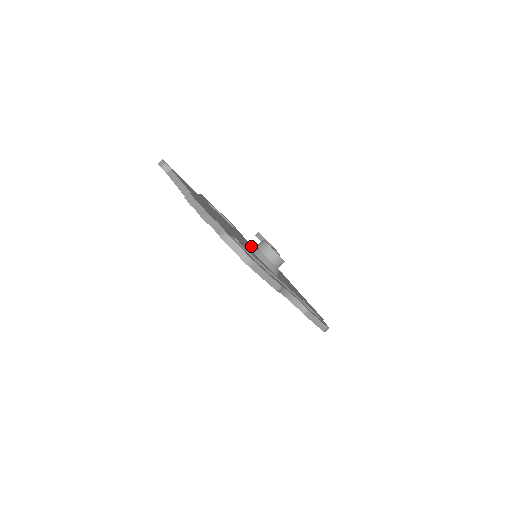
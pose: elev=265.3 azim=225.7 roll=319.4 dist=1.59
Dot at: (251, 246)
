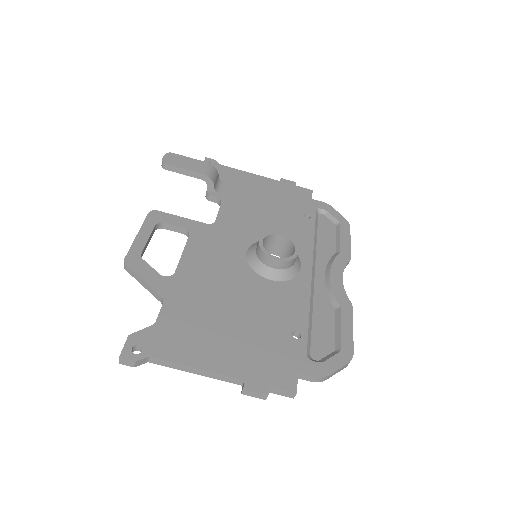
Dot at: (260, 271)
